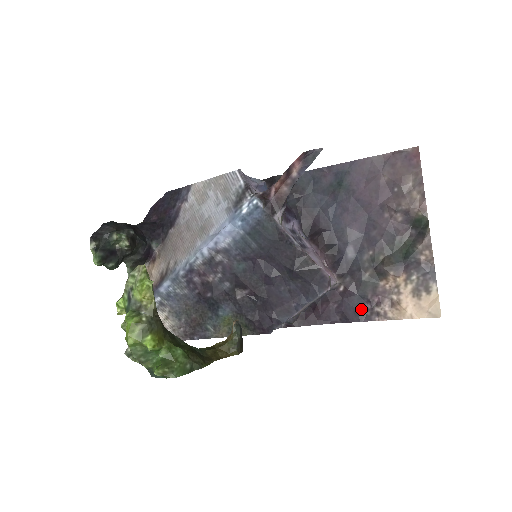
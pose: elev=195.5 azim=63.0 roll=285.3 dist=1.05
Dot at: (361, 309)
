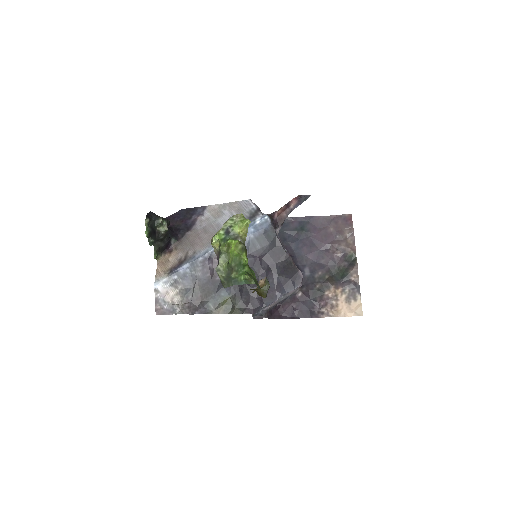
Dot at: (312, 309)
